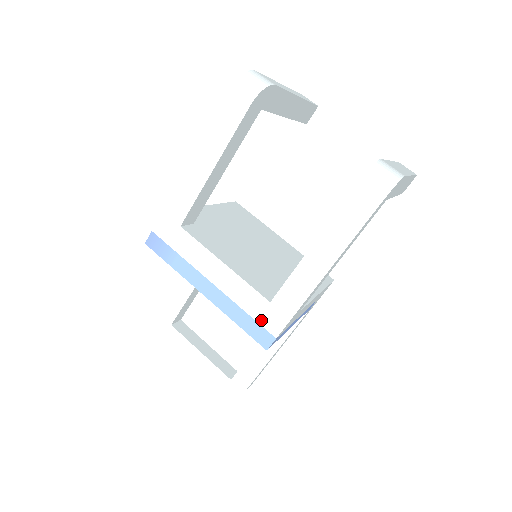
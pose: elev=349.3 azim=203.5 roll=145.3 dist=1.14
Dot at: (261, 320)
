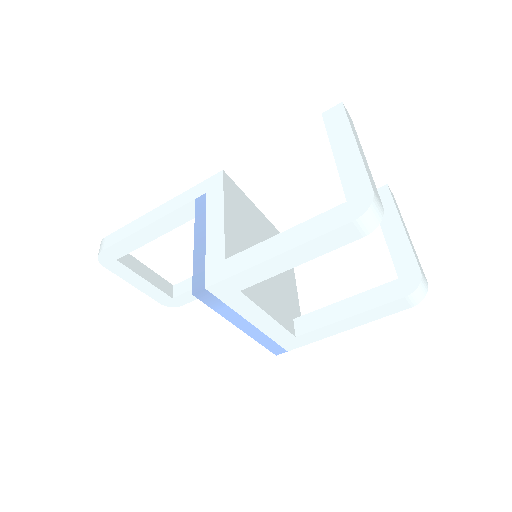
Dot at: (282, 344)
